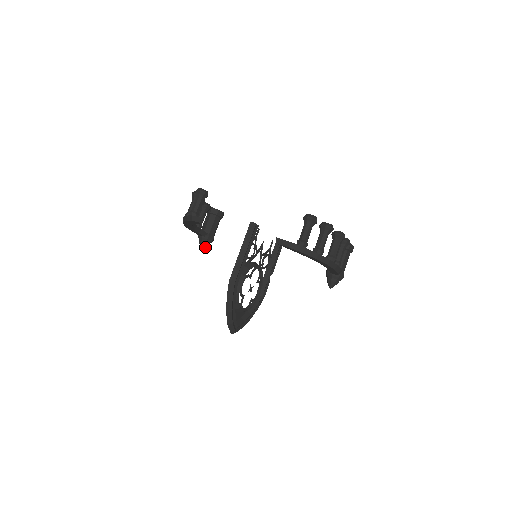
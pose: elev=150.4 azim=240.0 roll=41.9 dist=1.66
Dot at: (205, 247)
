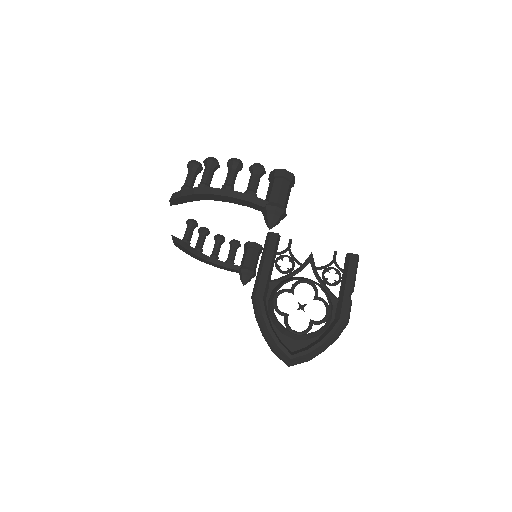
Dot at: (246, 281)
